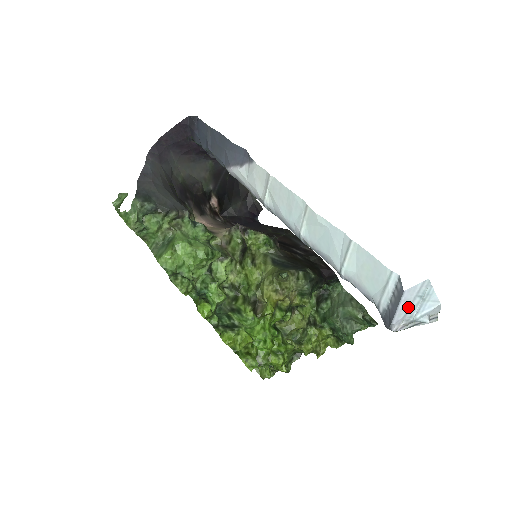
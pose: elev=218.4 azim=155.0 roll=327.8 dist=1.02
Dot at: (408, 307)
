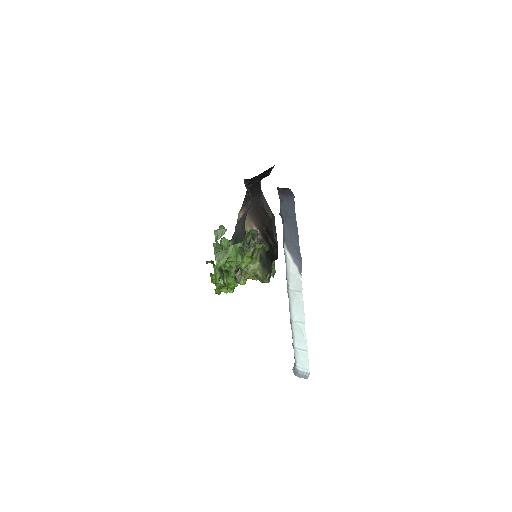
Dot at: (304, 377)
